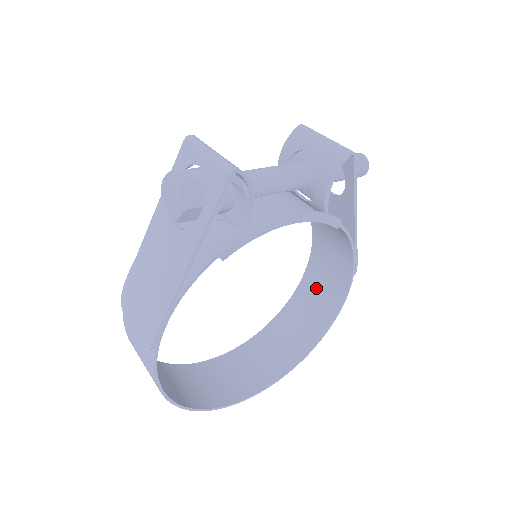
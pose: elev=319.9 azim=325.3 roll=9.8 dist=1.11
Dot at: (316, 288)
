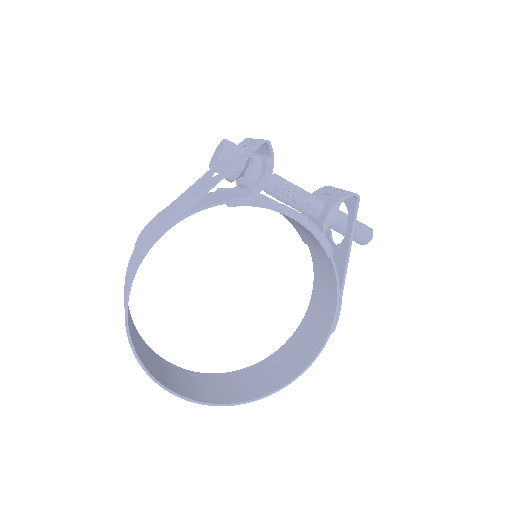
Dot at: (296, 347)
